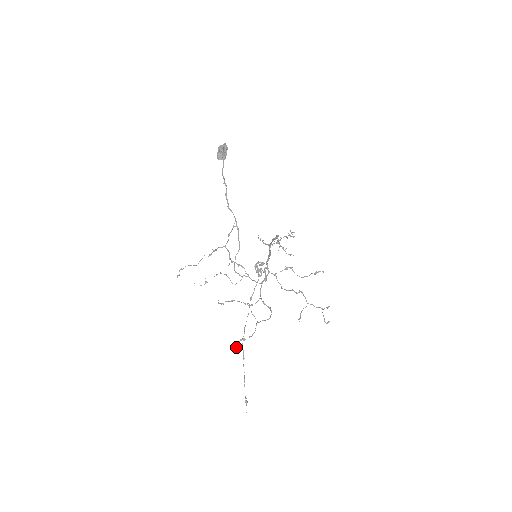
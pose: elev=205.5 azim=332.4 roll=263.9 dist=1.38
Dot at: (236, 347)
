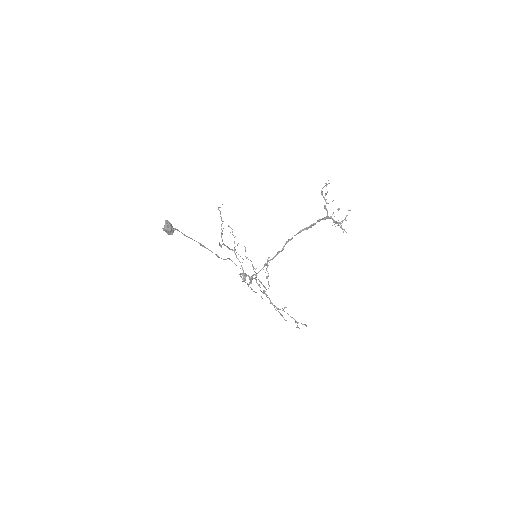
Dot at: (266, 265)
